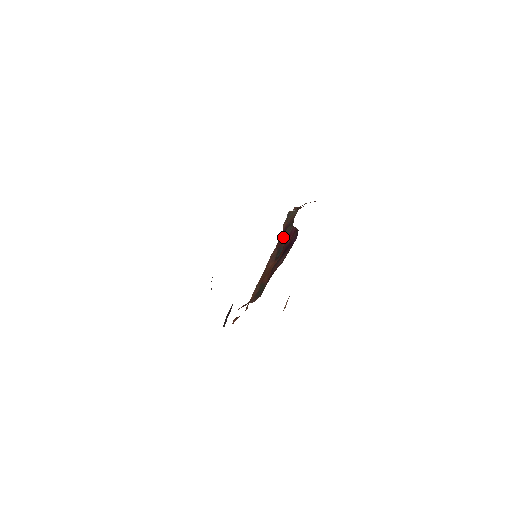
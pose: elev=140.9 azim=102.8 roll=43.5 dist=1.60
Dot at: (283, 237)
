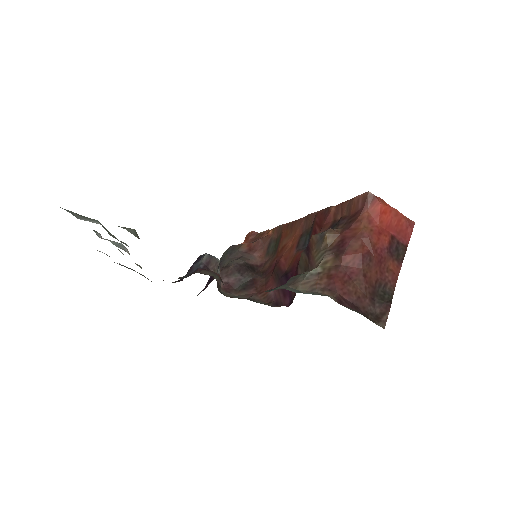
Dot at: (318, 229)
